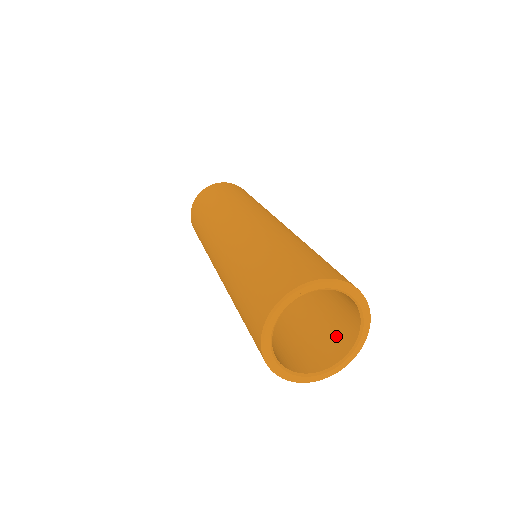
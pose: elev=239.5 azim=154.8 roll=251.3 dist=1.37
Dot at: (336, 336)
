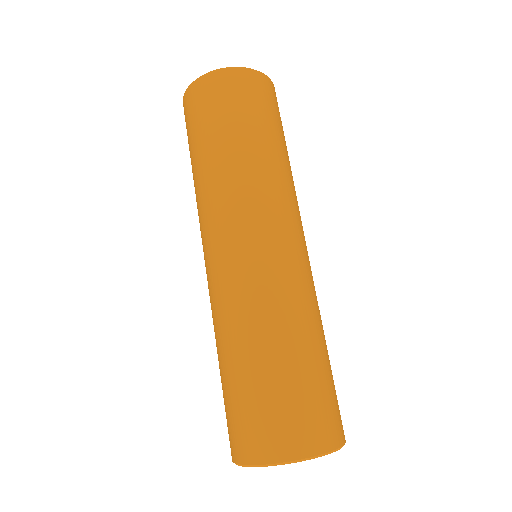
Dot at: occluded
